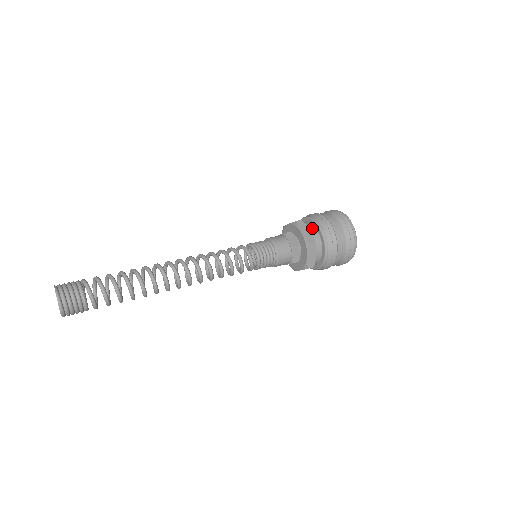
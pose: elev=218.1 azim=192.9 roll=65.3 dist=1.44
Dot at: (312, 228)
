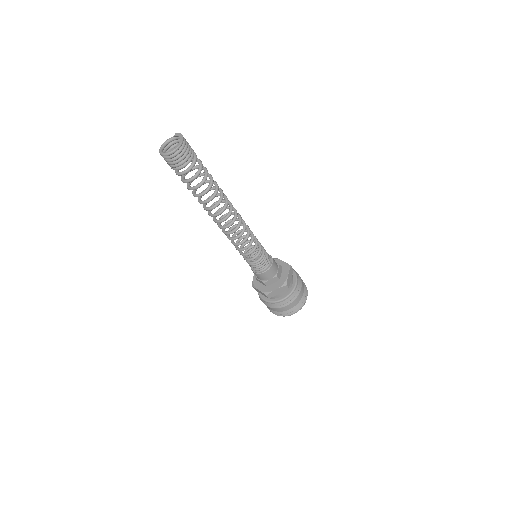
Dot at: (292, 279)
